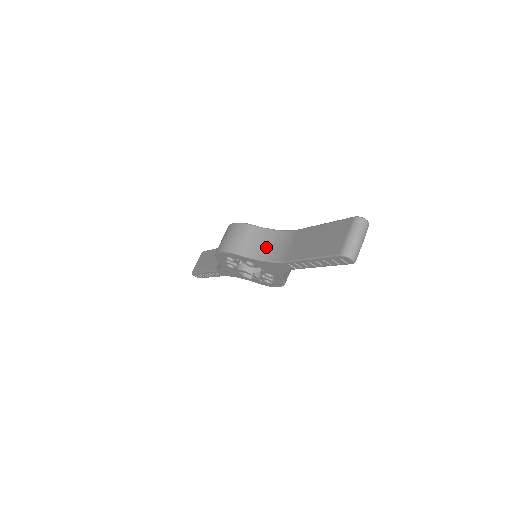
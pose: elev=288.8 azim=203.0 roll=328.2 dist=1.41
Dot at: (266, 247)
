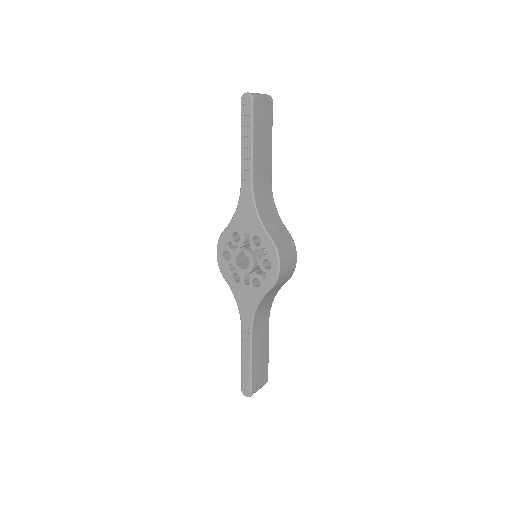
Dot at: occluded
